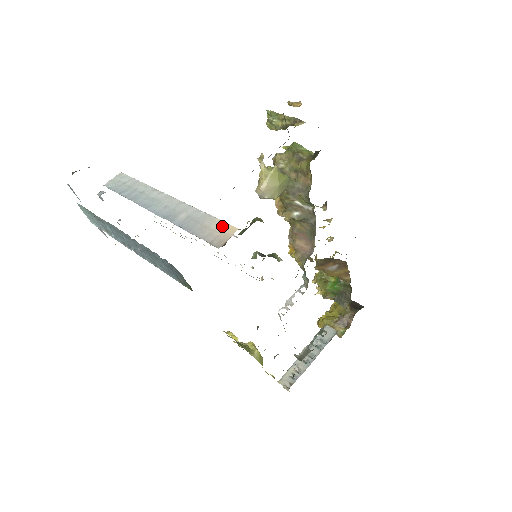
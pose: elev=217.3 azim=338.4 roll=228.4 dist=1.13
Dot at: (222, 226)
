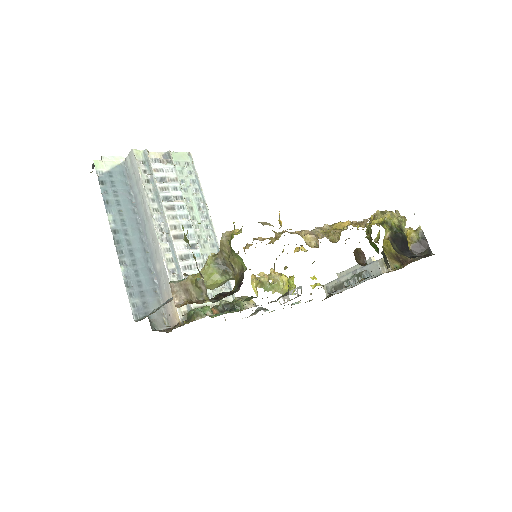
Dot at: (173, 307)
